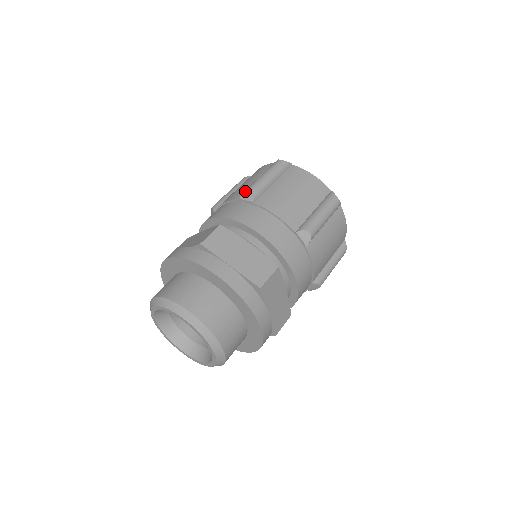
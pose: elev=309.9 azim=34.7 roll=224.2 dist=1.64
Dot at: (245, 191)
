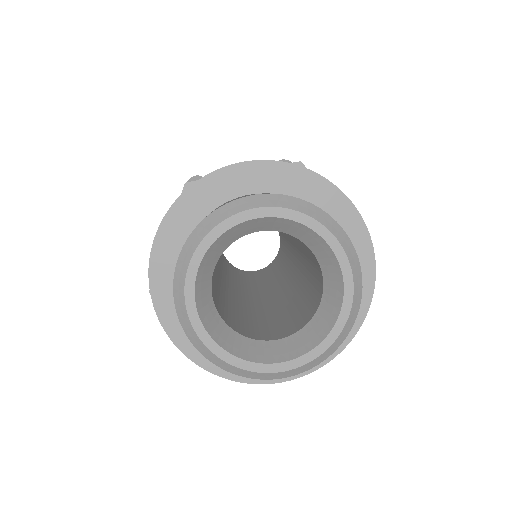
Dot at: (283, 159)
